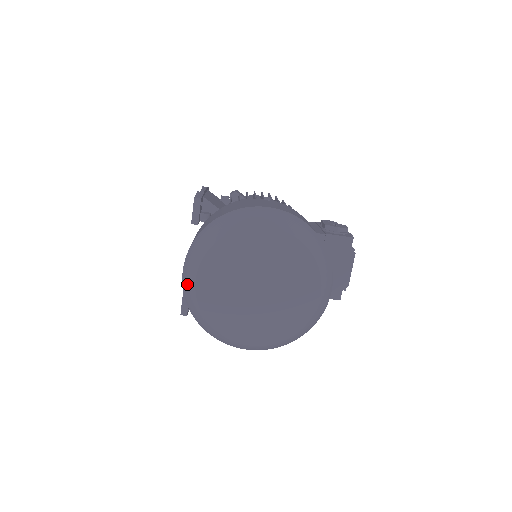
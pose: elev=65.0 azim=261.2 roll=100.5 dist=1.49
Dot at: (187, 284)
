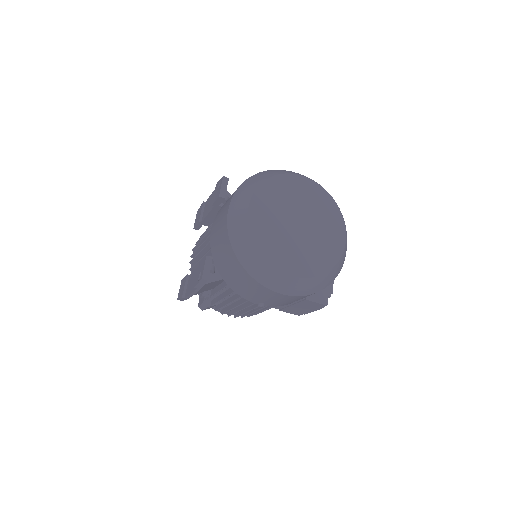
Dot at: (236, 216)
